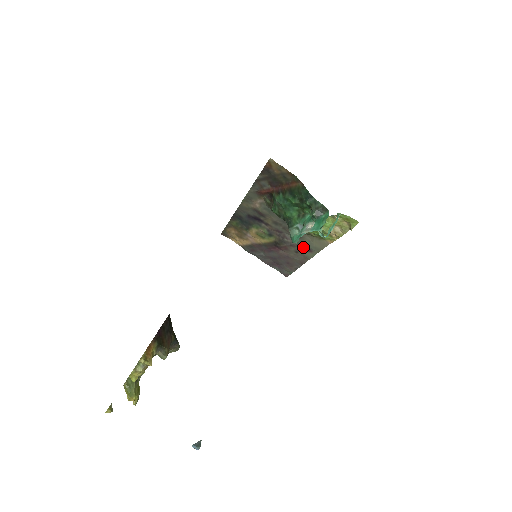
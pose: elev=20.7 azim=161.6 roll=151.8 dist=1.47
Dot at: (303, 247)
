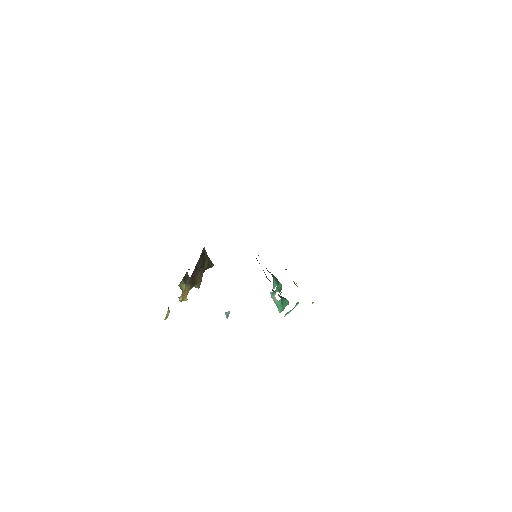
Dot at: occluded
